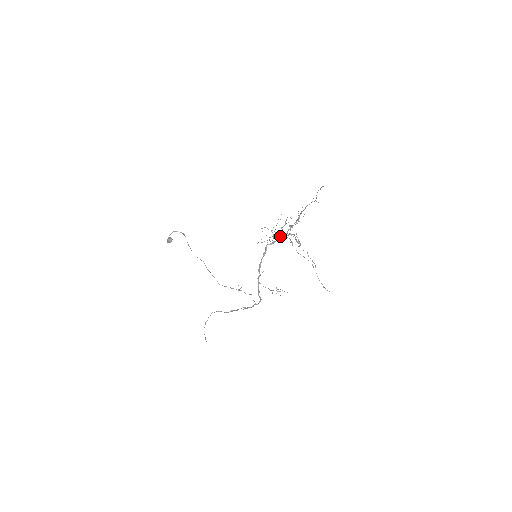
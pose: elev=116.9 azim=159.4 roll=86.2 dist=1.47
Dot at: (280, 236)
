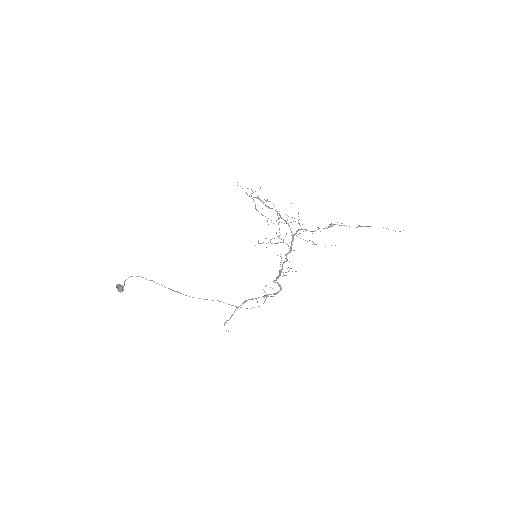
Dot at: (293, 240)
